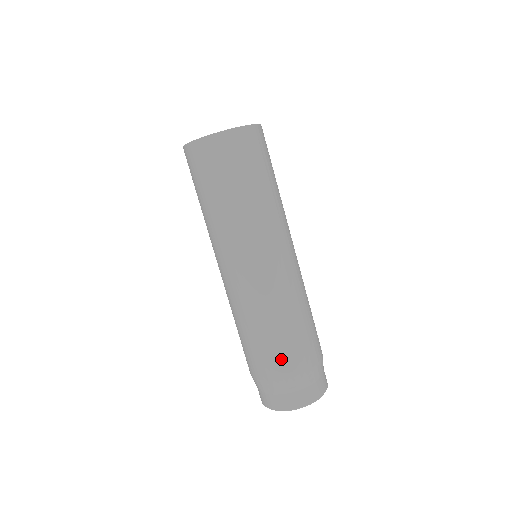
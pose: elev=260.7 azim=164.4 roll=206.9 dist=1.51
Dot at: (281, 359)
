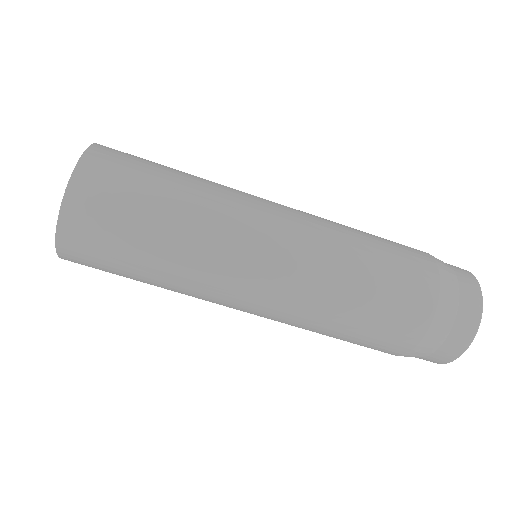
Dot at: (395, 329)
